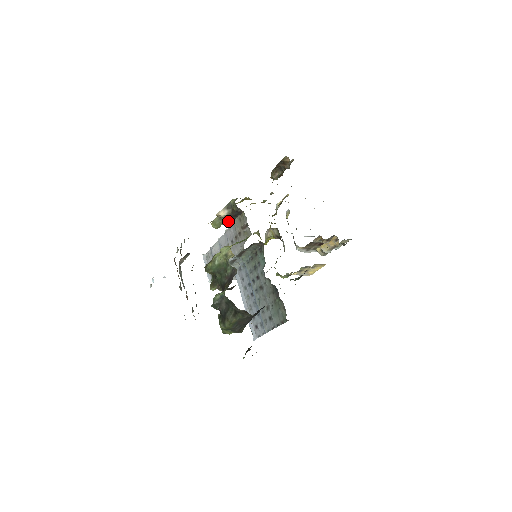
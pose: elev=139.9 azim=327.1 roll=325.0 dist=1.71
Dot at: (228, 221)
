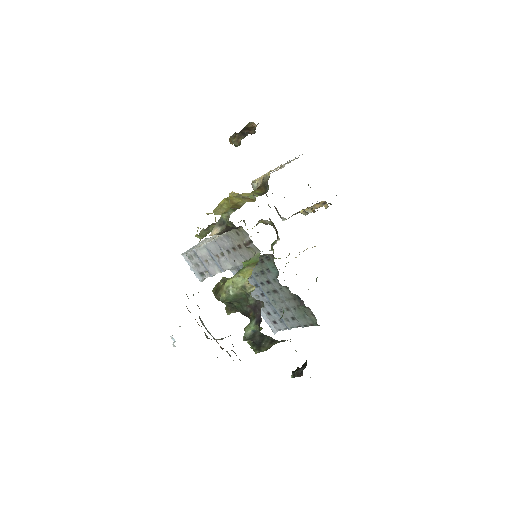
Dot at: occluded
